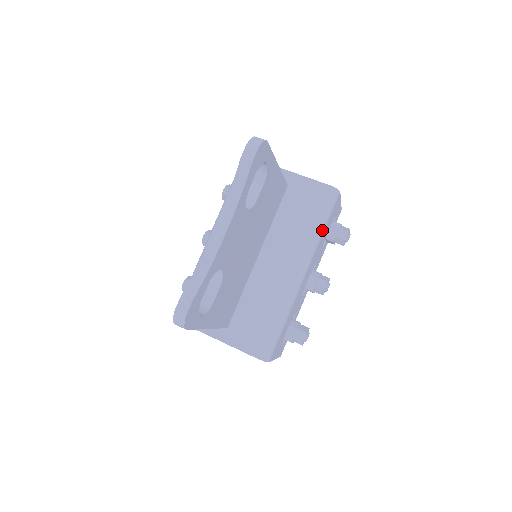
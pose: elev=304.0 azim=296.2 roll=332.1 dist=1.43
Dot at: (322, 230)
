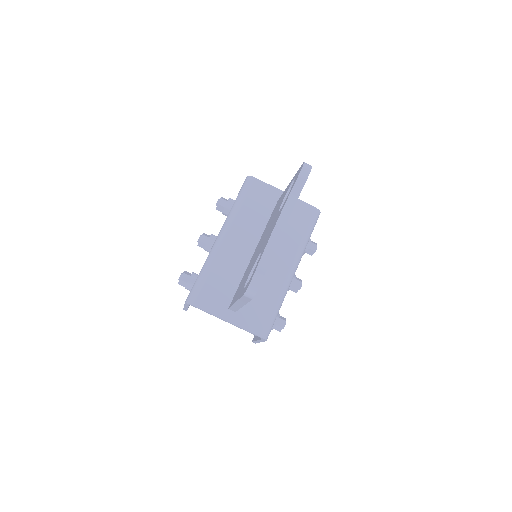
Dot at: (308, 240)
